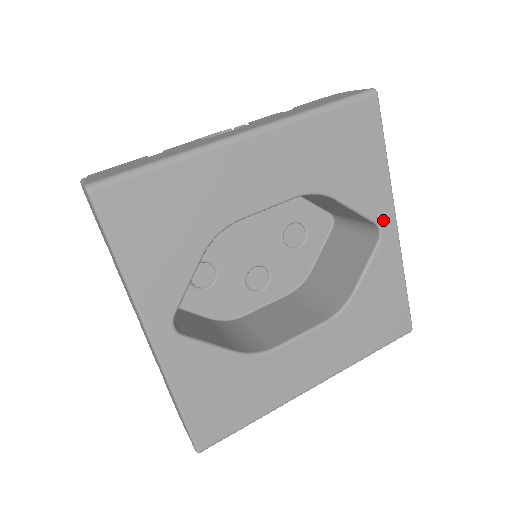
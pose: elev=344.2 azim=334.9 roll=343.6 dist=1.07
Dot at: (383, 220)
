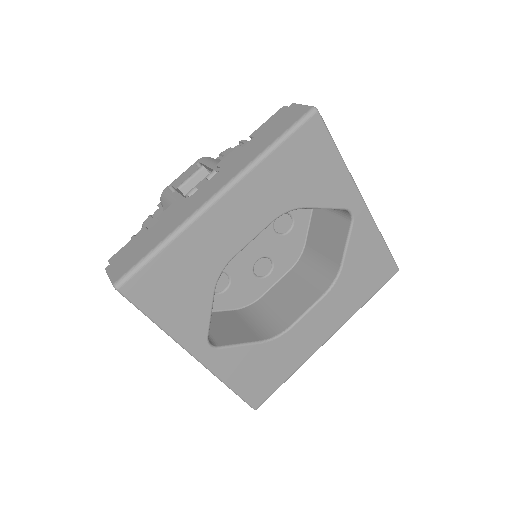
Dot at: (351, 204)
